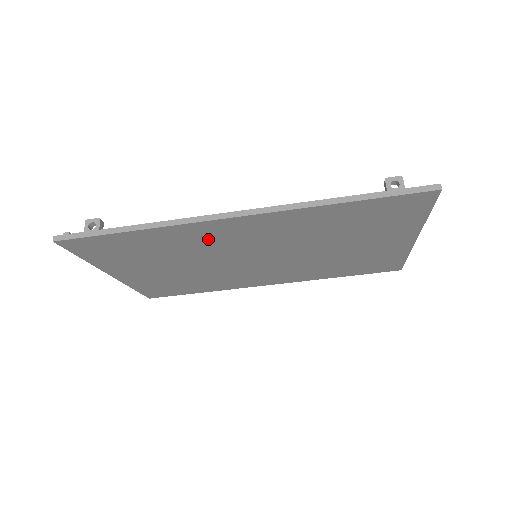
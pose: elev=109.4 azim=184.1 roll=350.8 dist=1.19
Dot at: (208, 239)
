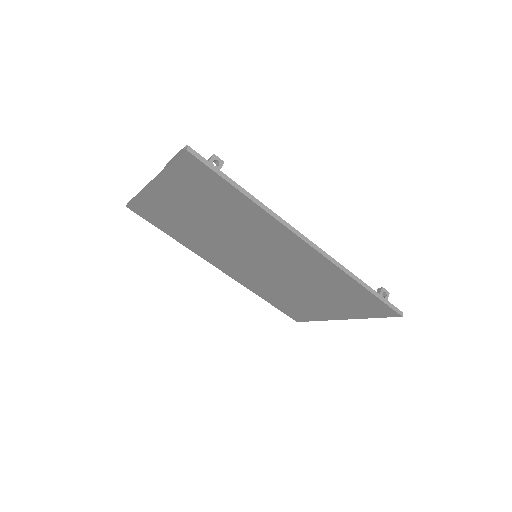
Dot at: (264, 232)
